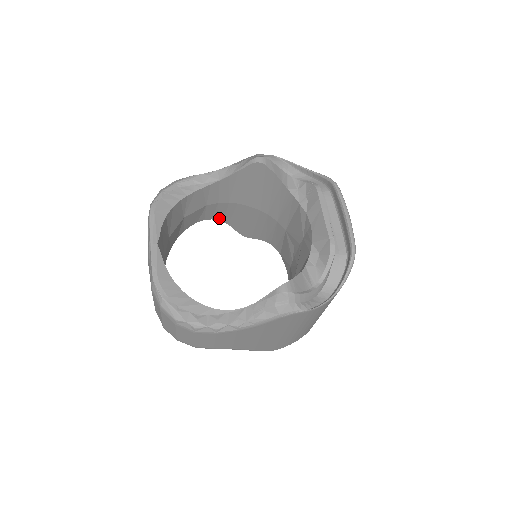
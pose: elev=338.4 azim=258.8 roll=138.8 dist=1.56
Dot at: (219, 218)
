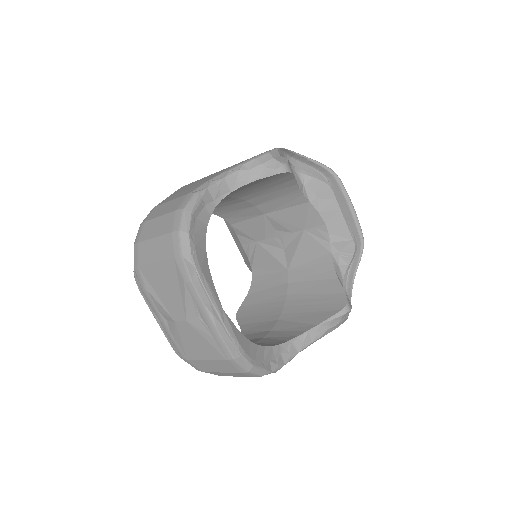
Dot at: occluded
